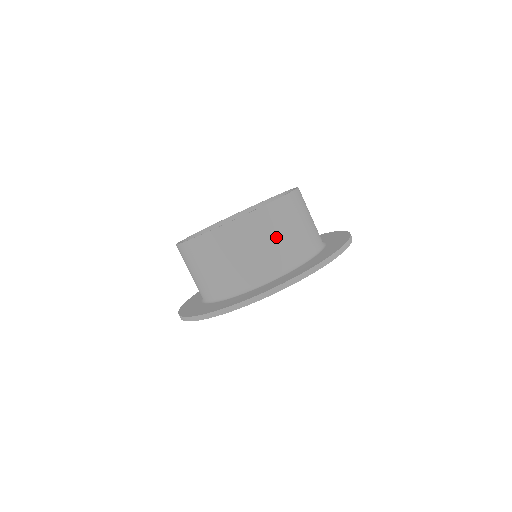
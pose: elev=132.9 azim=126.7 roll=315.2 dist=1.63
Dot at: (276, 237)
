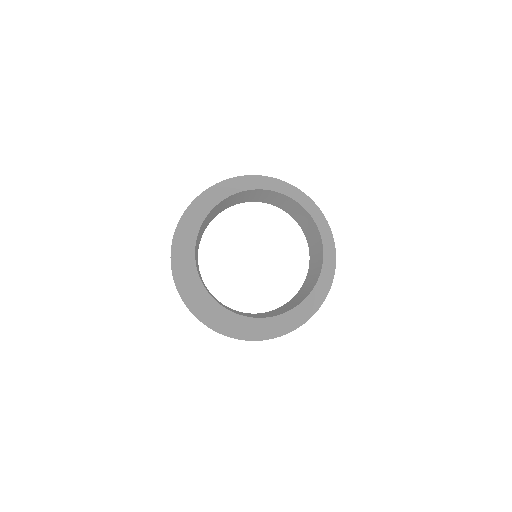
Dot at: occluded
